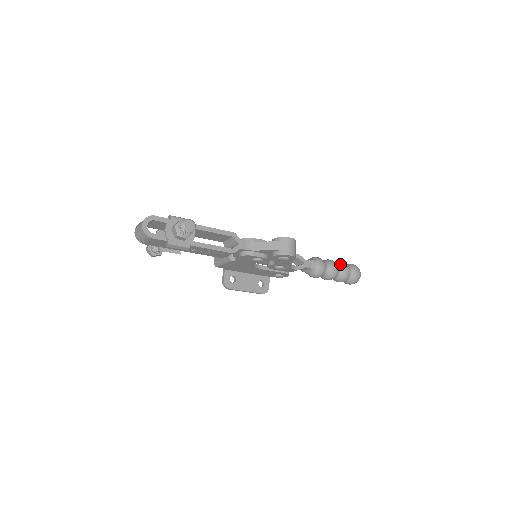
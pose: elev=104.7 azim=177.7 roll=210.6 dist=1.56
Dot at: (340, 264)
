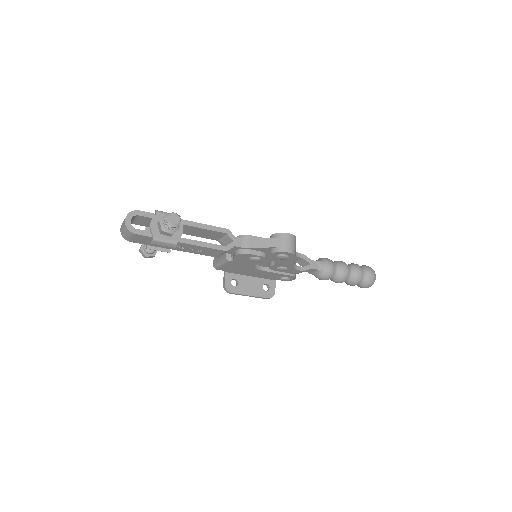
Dot at: (352, 265)
